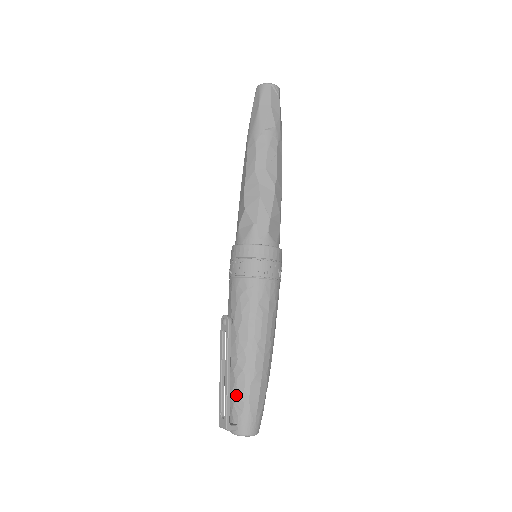
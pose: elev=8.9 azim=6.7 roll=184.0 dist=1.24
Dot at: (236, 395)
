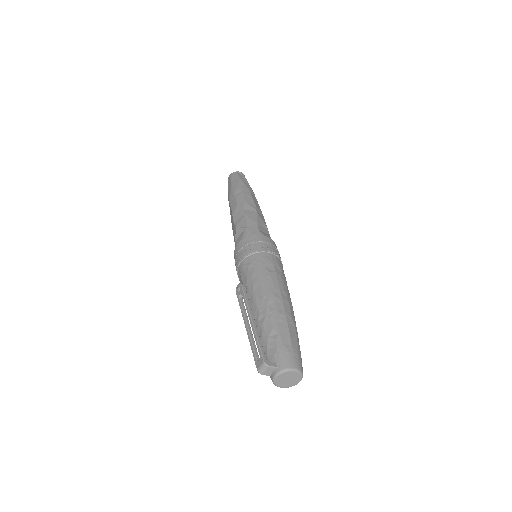
Dot at: (266, 338)
